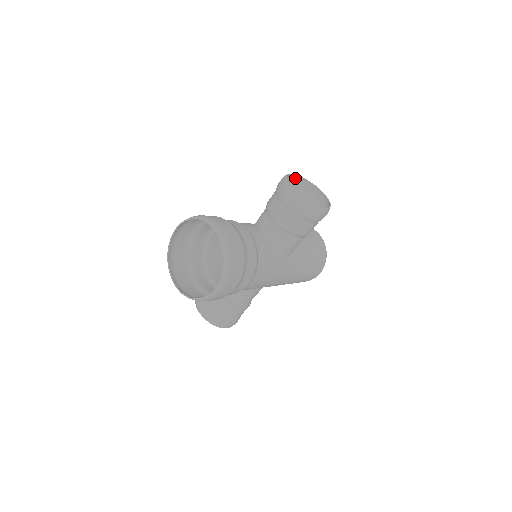
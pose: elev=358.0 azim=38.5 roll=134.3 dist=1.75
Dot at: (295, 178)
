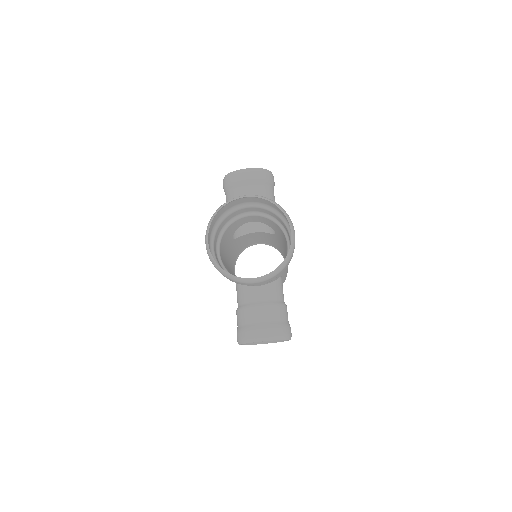
Dot at: occluded
